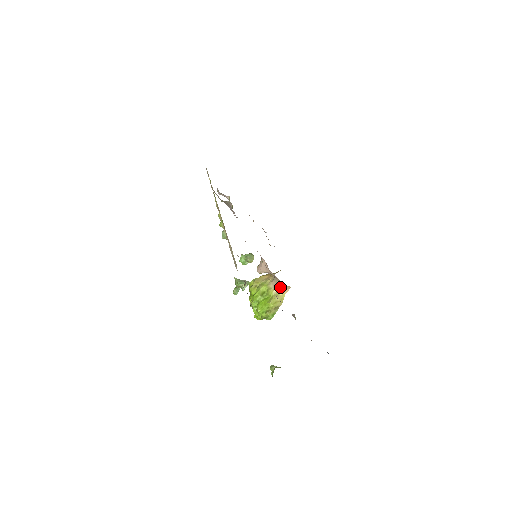
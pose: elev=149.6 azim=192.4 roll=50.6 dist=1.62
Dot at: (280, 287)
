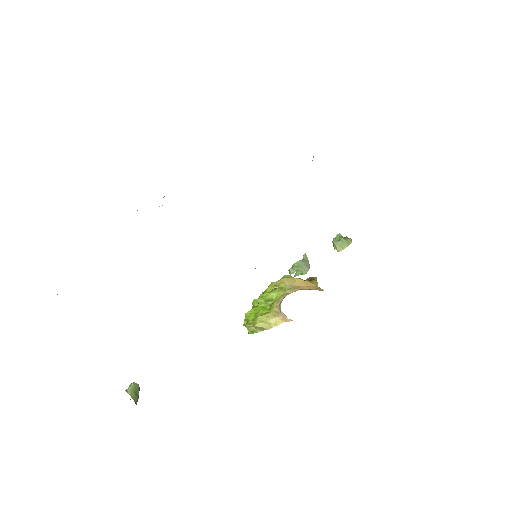
Dot at: occluded
